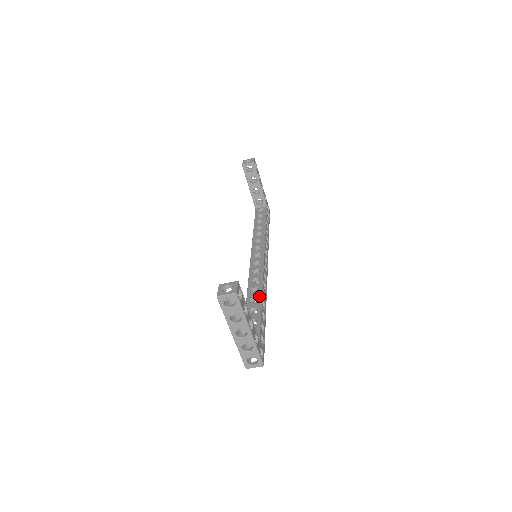
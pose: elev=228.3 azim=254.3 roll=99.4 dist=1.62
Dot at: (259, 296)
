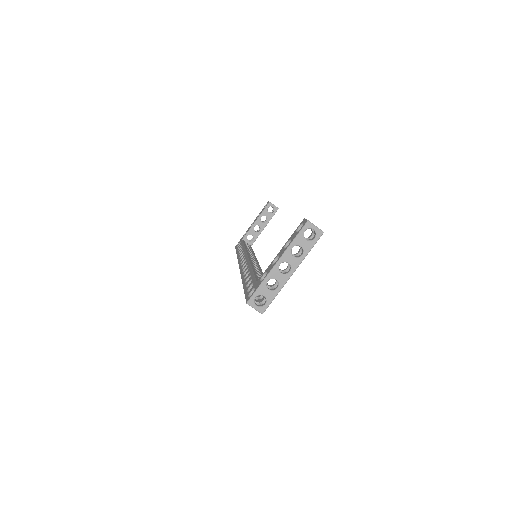
Dot at: occluded
